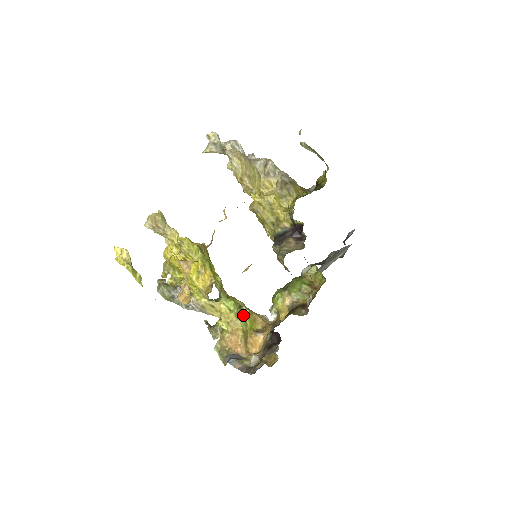
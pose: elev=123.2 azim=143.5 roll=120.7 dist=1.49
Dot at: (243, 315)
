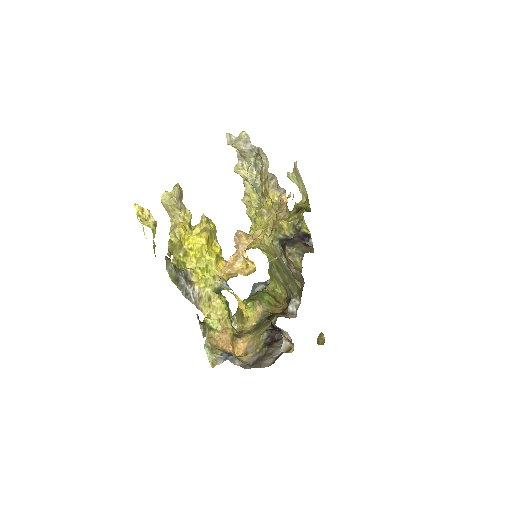
Dot at: (229, 315)
